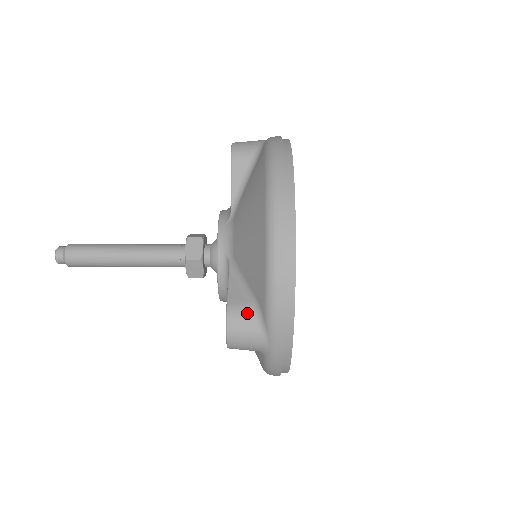
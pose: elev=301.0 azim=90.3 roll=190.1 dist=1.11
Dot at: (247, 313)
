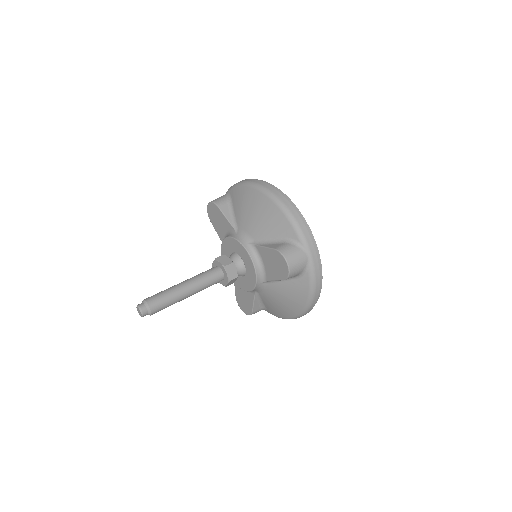
Dot at: (288, 245)
